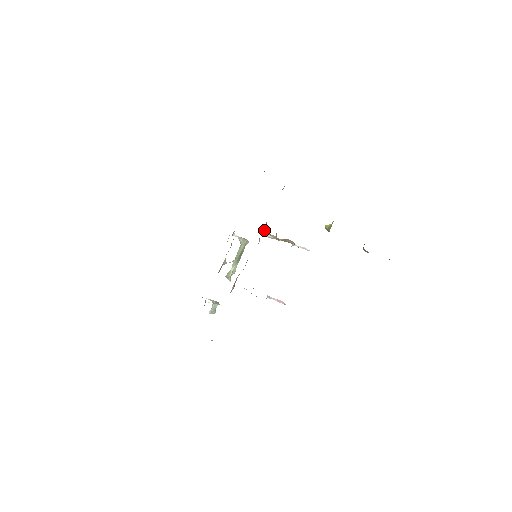
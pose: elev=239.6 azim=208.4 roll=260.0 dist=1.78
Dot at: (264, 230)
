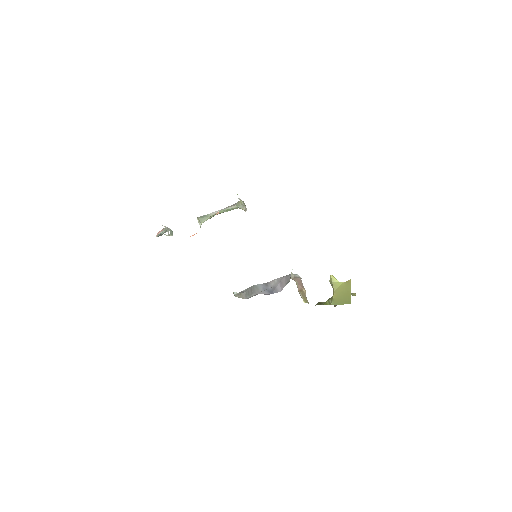
Dot at: occluded
